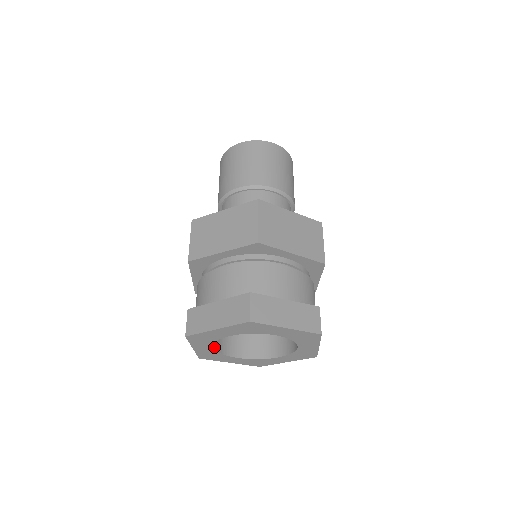
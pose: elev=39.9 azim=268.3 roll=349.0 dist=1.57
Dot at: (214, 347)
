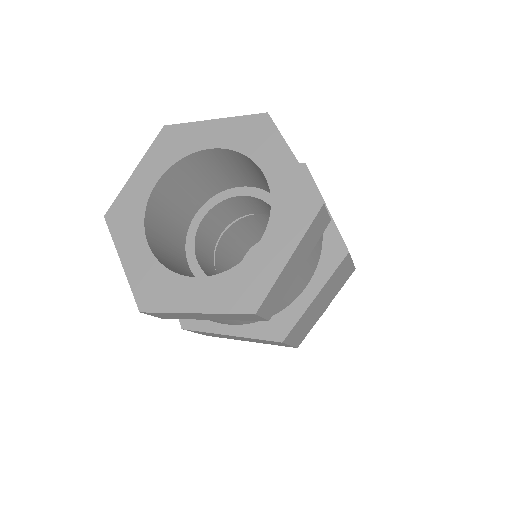
Dot at: (152, 251)
